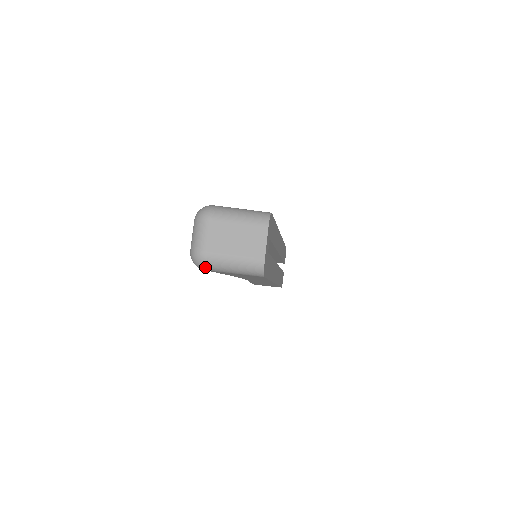
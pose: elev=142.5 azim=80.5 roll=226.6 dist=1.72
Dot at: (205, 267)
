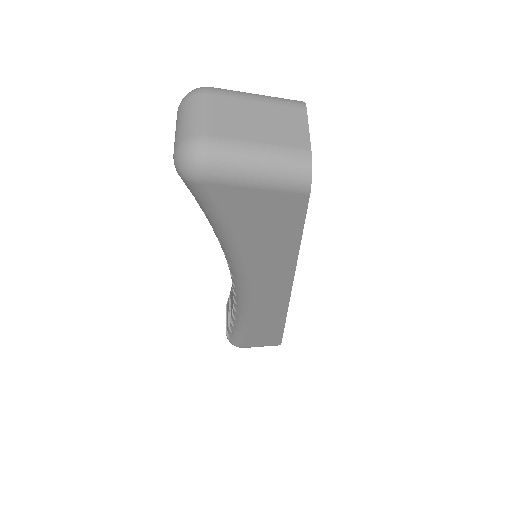
Dot at: (205, 169)
